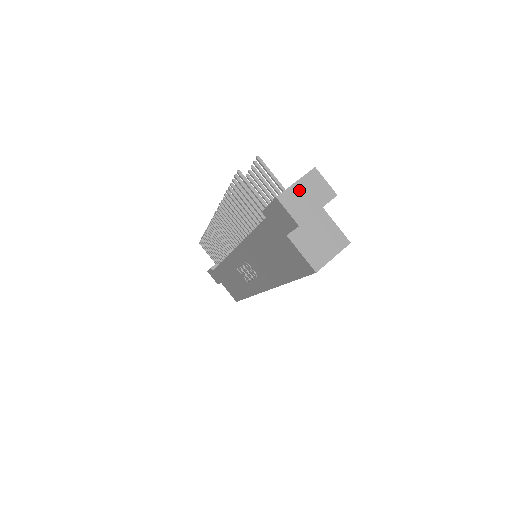
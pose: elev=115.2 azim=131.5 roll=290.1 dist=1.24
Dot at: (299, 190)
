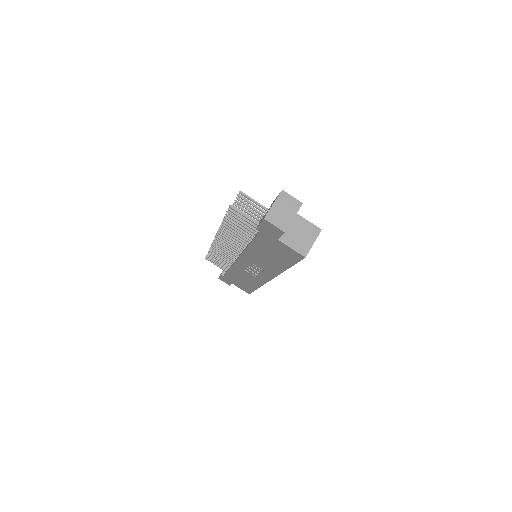
Dot at: (277, 209)
